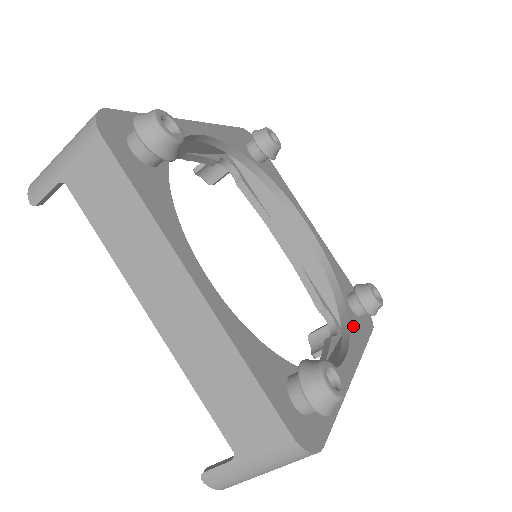
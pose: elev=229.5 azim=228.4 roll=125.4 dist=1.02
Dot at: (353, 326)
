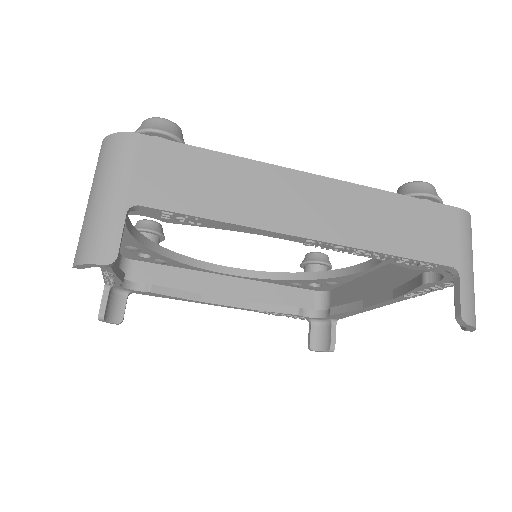
Dot at: occluded
